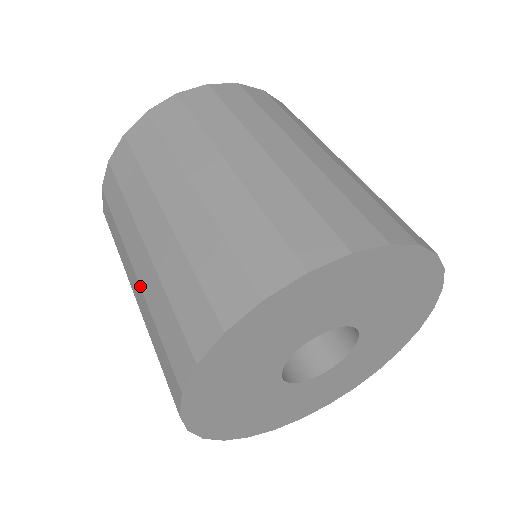
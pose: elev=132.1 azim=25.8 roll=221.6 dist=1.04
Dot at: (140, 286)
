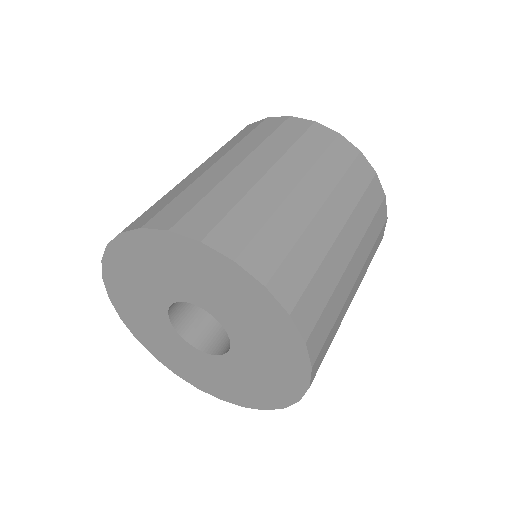
Dot at: (185, 178)
